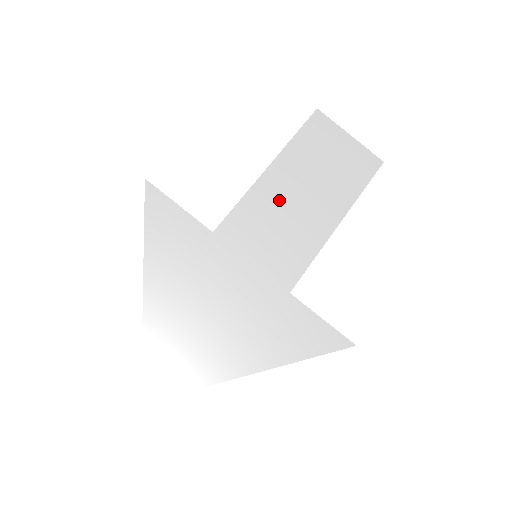
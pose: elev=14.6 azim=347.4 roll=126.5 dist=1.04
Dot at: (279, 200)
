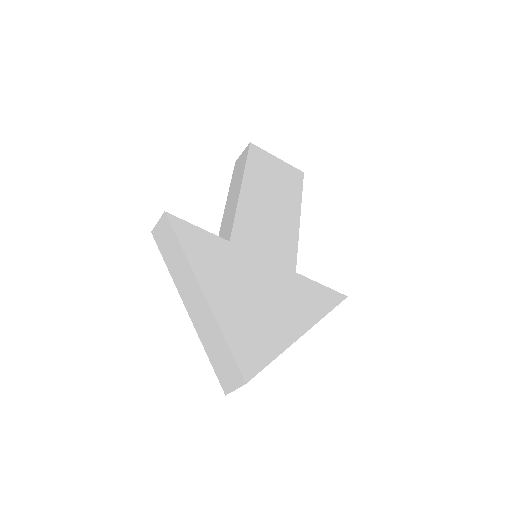
Dot at: (259, 209)
